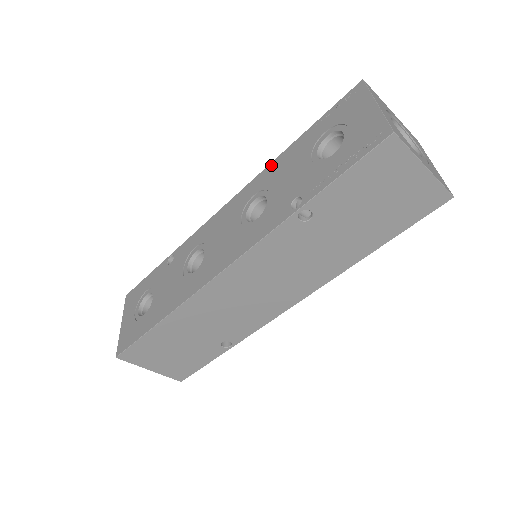
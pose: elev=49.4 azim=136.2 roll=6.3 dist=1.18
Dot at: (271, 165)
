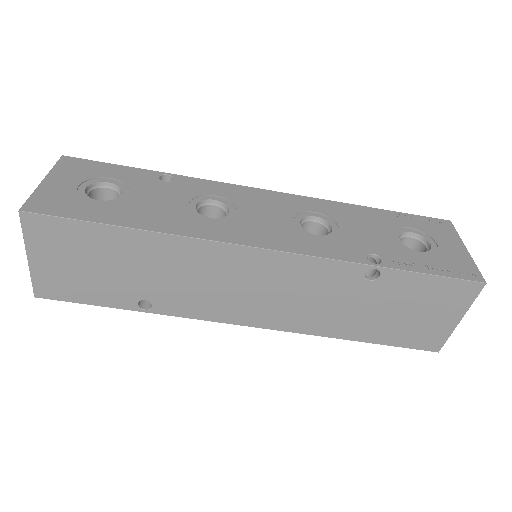
Dot at: (341, 204)
